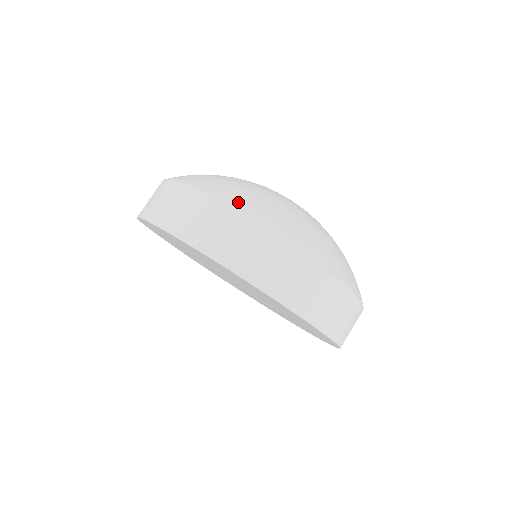
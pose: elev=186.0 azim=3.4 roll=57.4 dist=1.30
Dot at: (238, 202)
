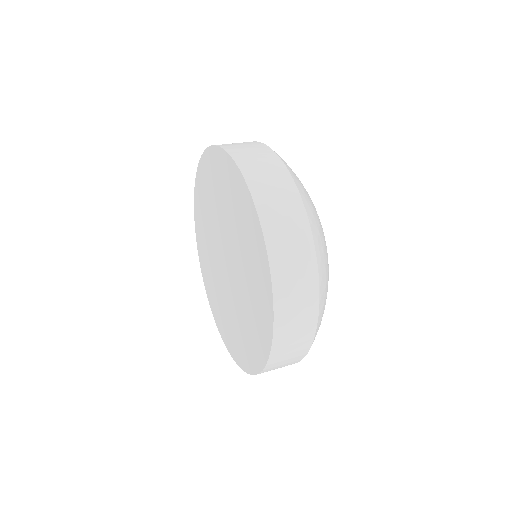
Dot at: occluded
